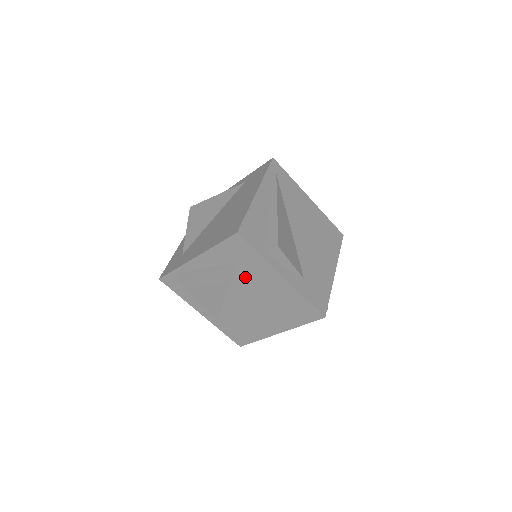
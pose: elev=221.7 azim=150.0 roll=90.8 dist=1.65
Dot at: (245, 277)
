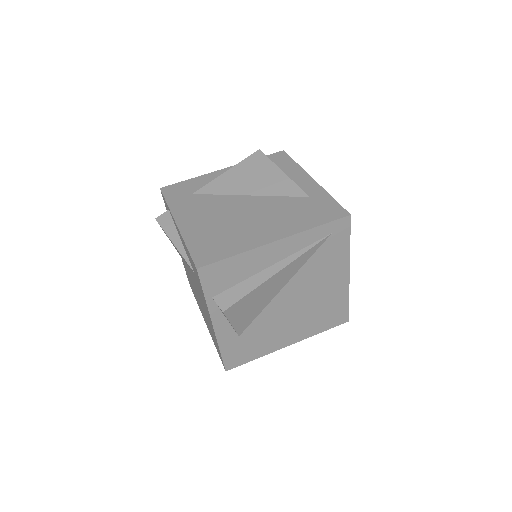
Dot at: occluded
